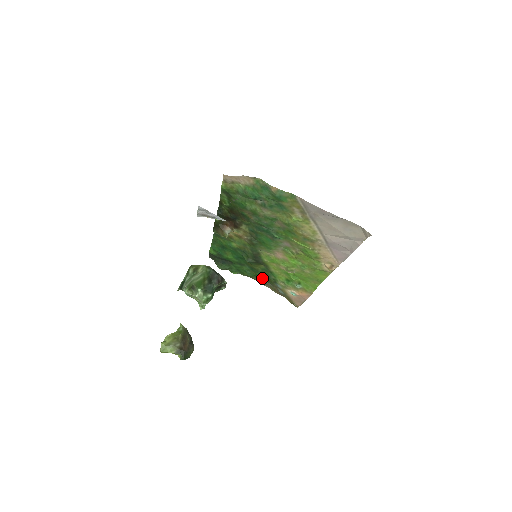
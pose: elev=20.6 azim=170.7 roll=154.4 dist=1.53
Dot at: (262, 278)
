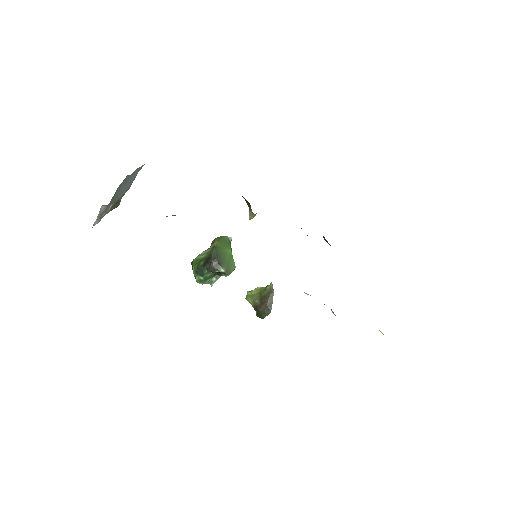
Dot at: occluded
